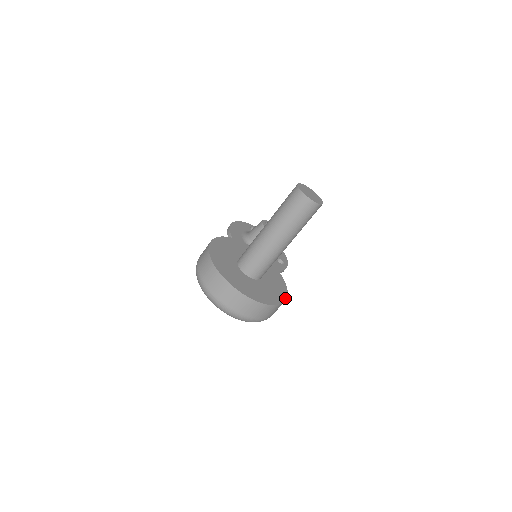
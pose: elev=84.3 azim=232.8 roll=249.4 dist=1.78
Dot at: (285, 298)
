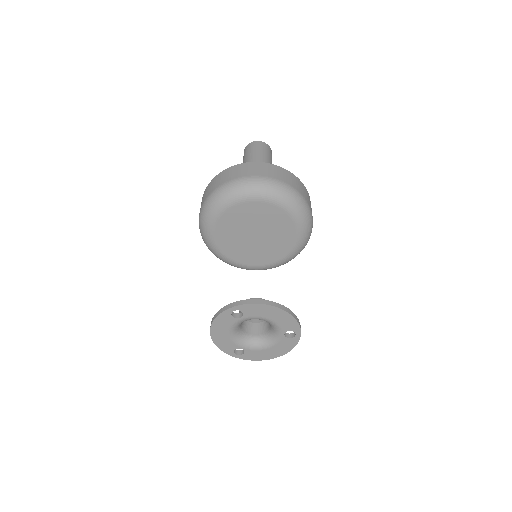
Dot at: occluded
